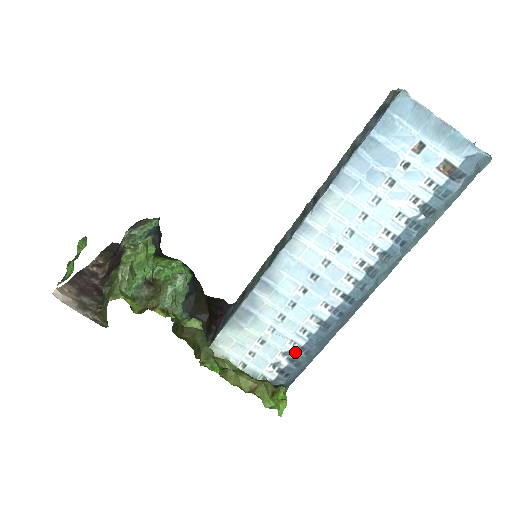
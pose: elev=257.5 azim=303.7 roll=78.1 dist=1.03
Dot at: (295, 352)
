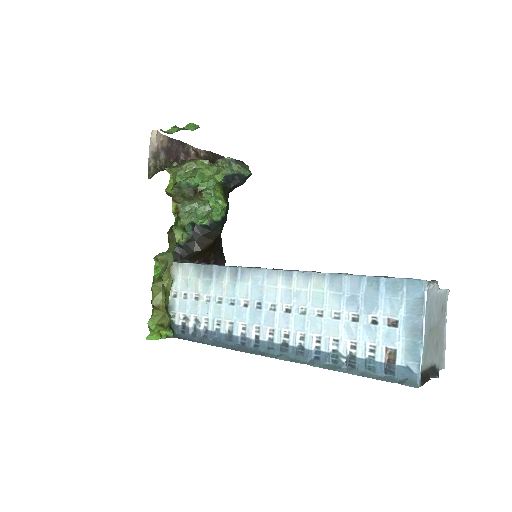
Dot at: (201, 327)
